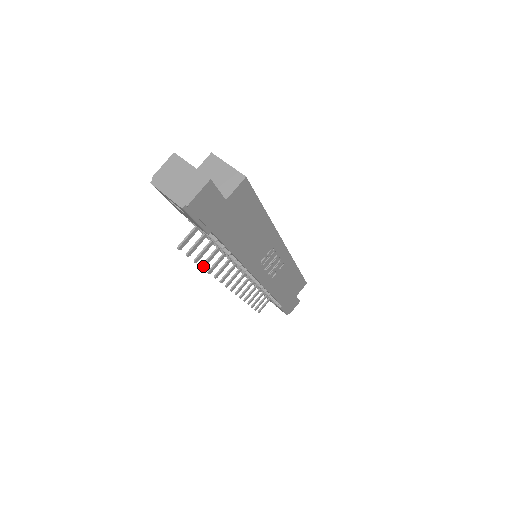
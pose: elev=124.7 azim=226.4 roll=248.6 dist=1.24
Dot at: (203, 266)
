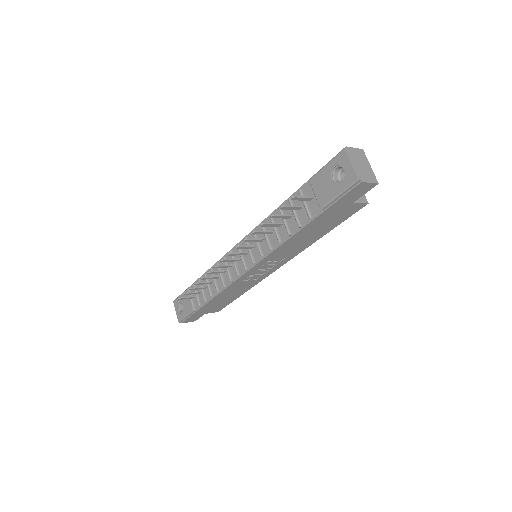
Dot at: (264, 224)
